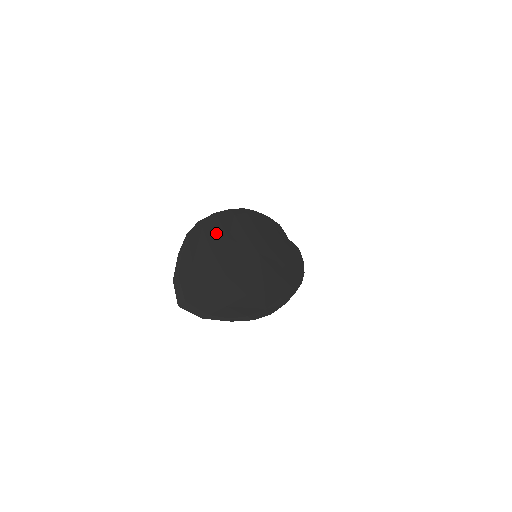
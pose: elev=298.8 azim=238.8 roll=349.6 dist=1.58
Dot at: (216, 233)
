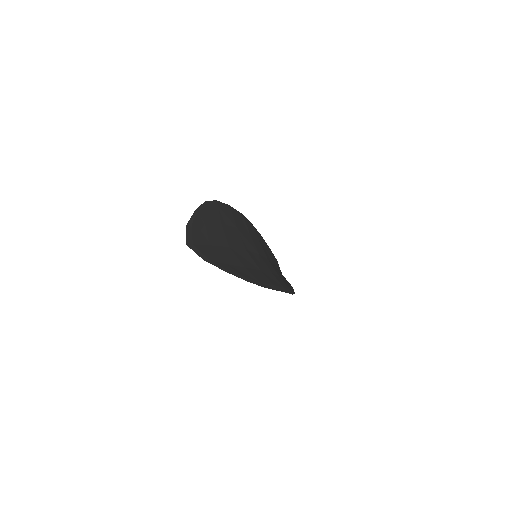
Dot at: (228, 217)
